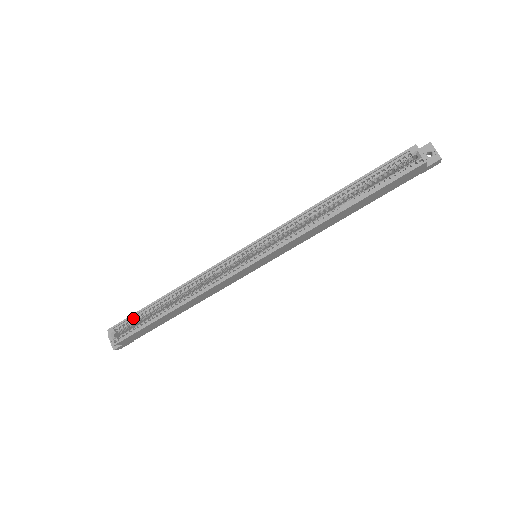
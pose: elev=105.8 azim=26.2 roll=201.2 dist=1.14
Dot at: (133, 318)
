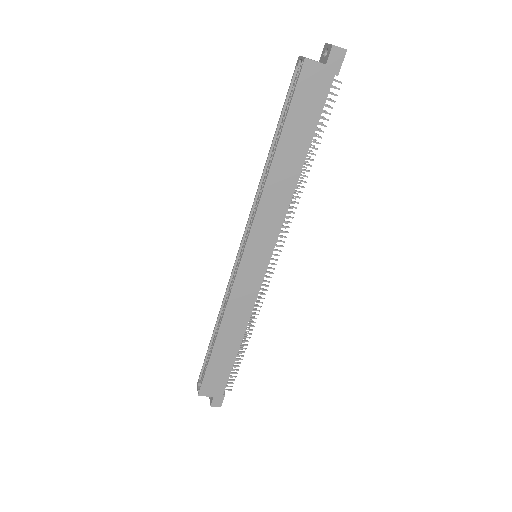
Dot at: (206, 364)
